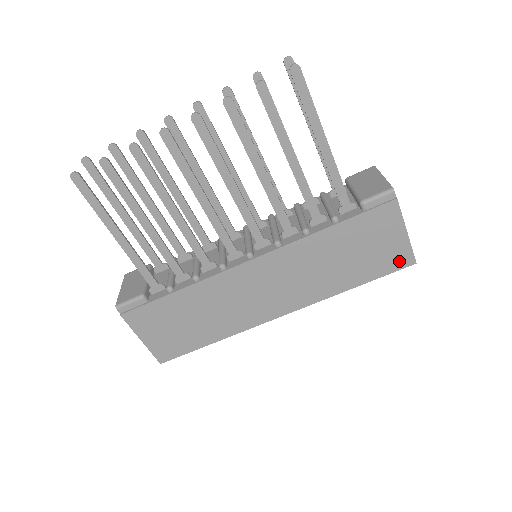
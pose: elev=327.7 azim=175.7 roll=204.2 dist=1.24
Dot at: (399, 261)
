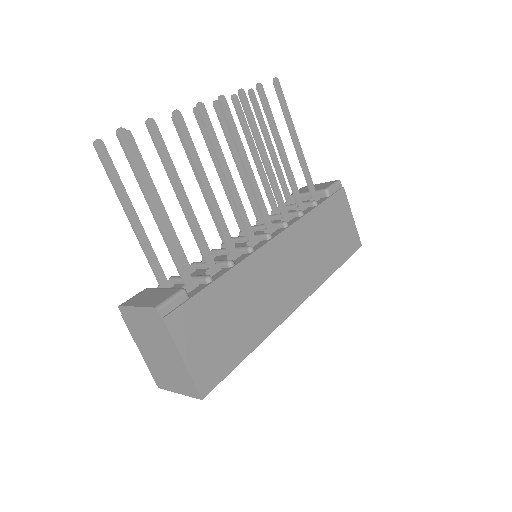
Dot at: (354, 243)
